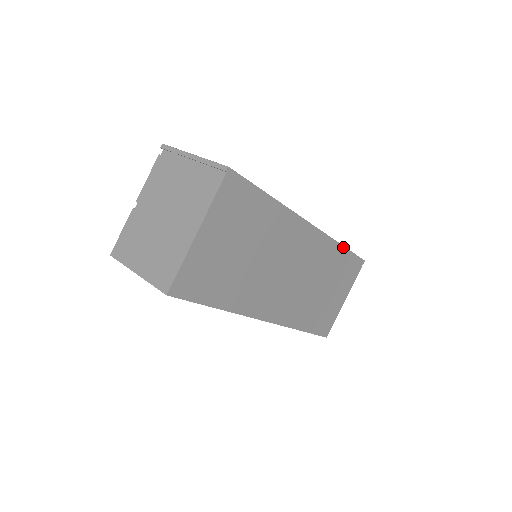
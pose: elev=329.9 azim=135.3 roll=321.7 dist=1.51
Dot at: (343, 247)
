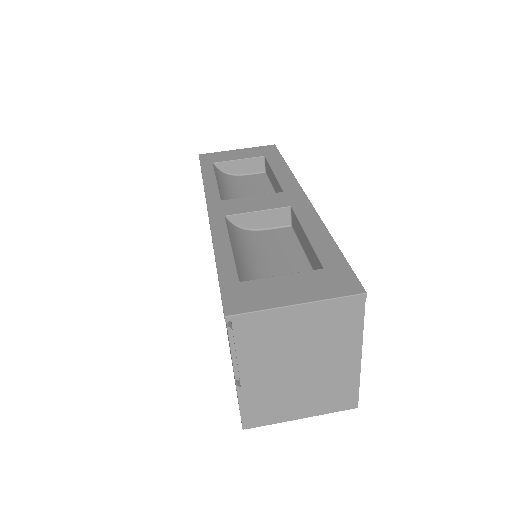
Dot at: (287, 166)
